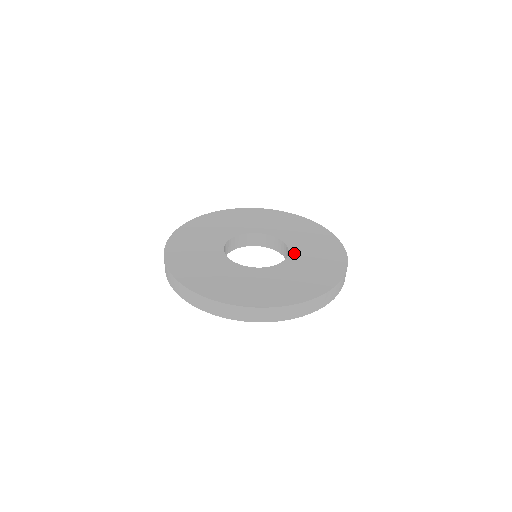
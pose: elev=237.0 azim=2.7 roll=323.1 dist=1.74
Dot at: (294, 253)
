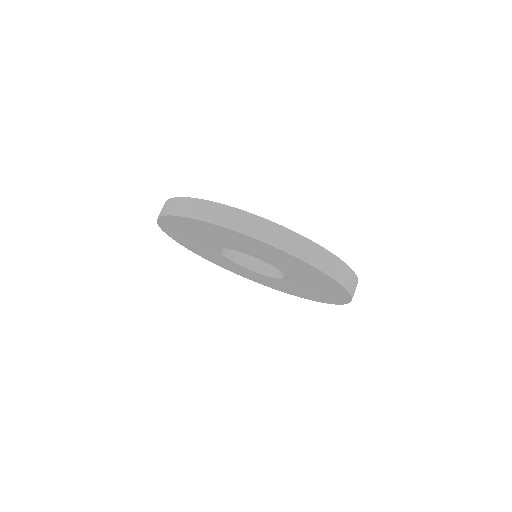
Dot at: occluded
